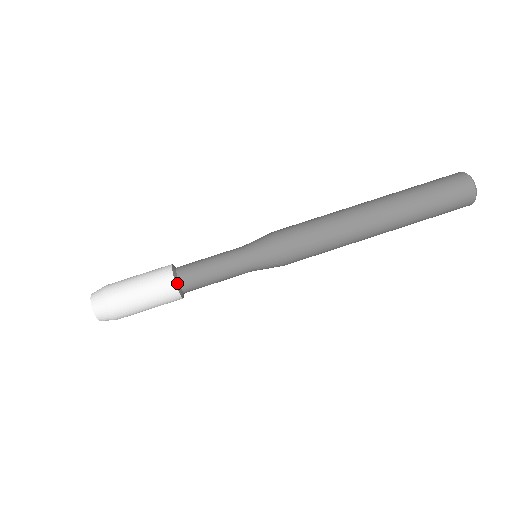
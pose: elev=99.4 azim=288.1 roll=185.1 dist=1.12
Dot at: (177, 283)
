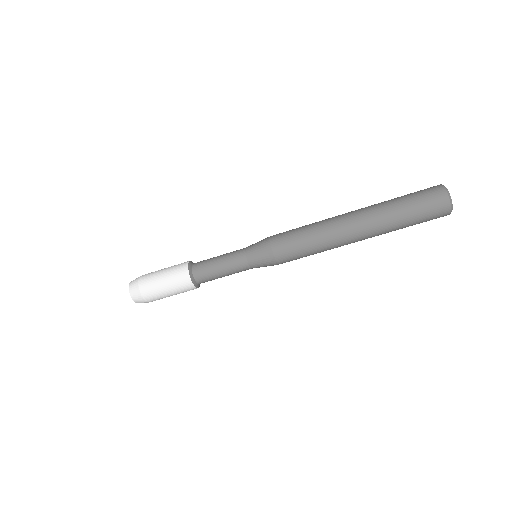
Dot at: (199, 286)
